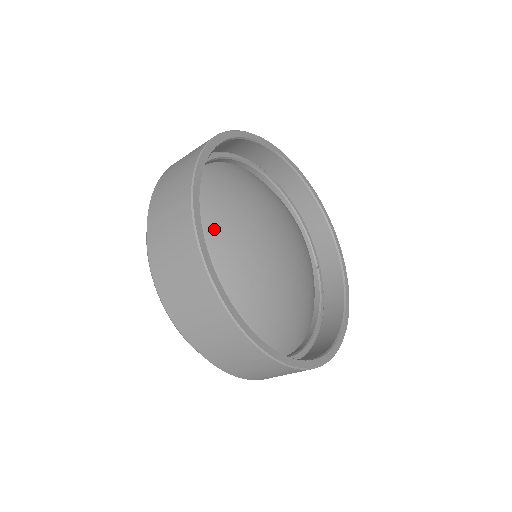
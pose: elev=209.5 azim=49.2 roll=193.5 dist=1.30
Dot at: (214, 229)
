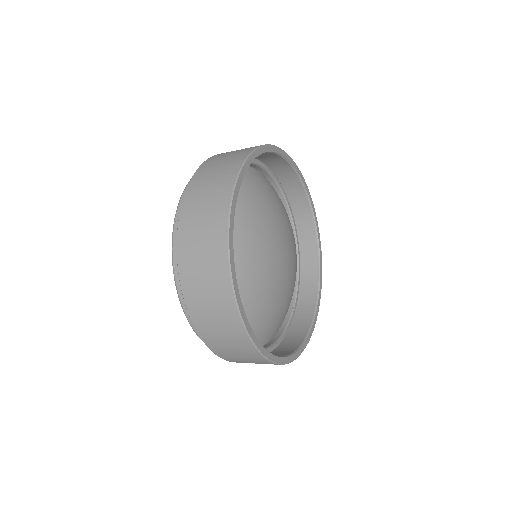
Dot at: (243, 202)
